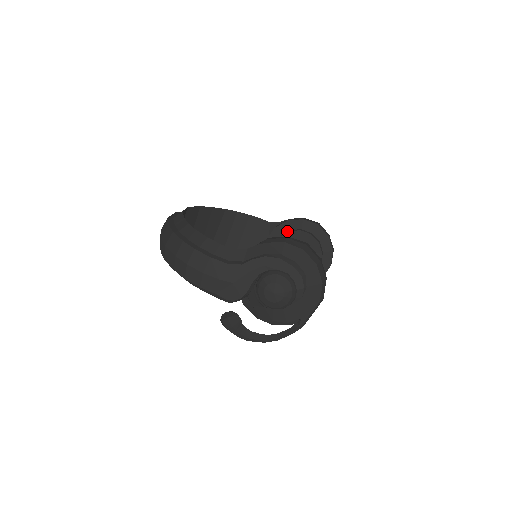
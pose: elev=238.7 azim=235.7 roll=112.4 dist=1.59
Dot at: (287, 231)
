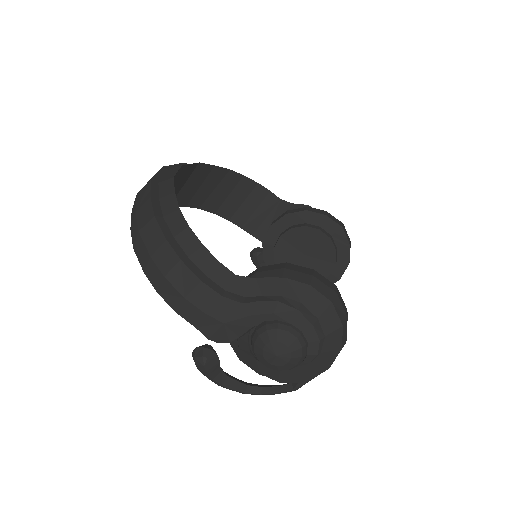
Dot at: (301, 223)
